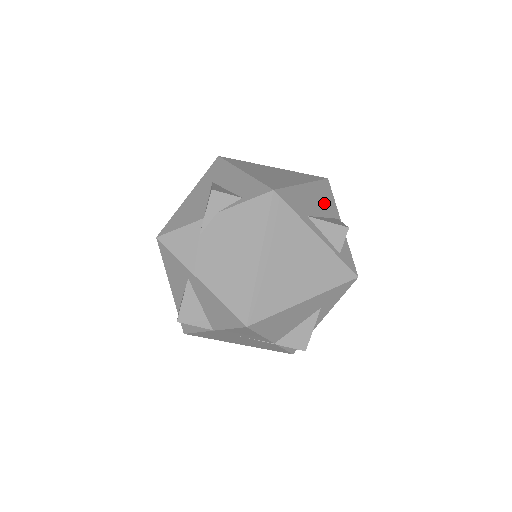
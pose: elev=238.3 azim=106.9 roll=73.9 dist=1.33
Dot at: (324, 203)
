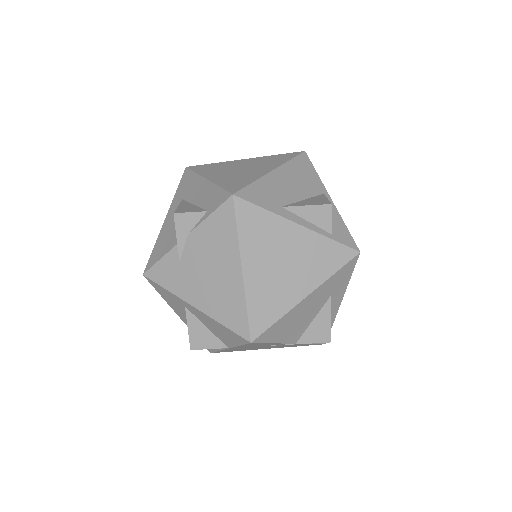
Dot at: (303, 182)
